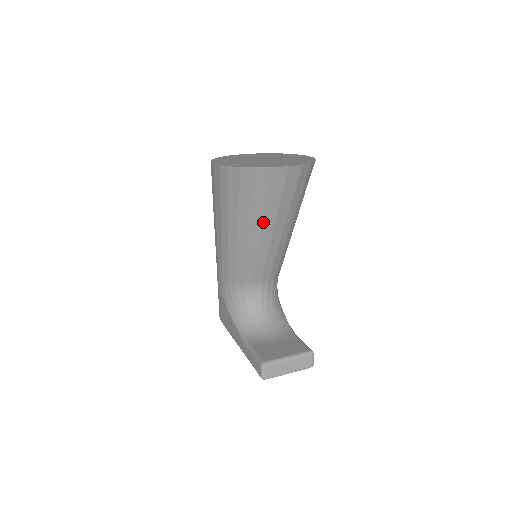
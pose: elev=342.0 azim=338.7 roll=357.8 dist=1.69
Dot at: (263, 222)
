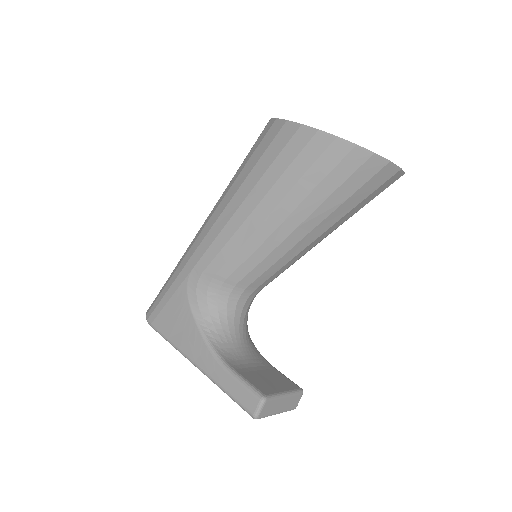
Dot at: (324, 220)
